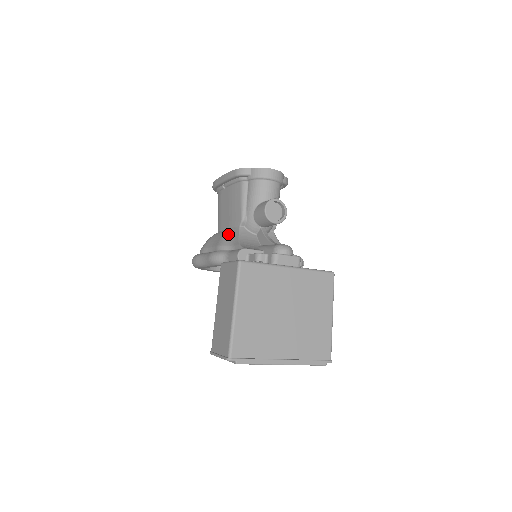
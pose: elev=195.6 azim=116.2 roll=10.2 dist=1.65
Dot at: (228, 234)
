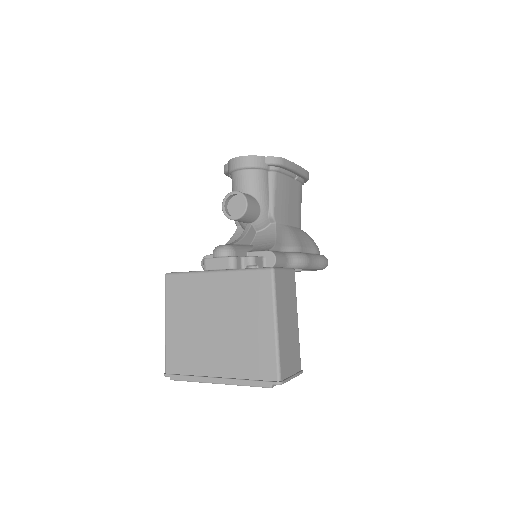
Dot at: occluded
